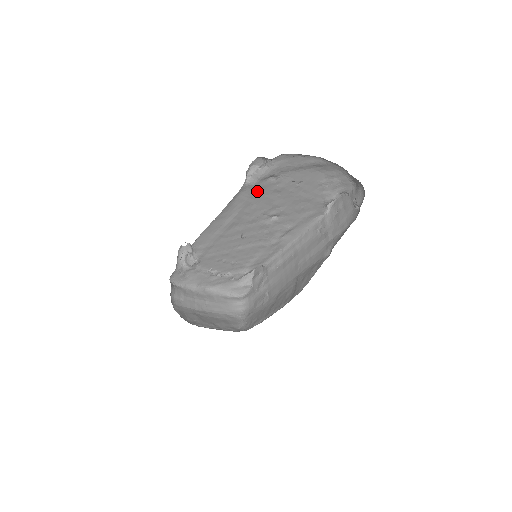
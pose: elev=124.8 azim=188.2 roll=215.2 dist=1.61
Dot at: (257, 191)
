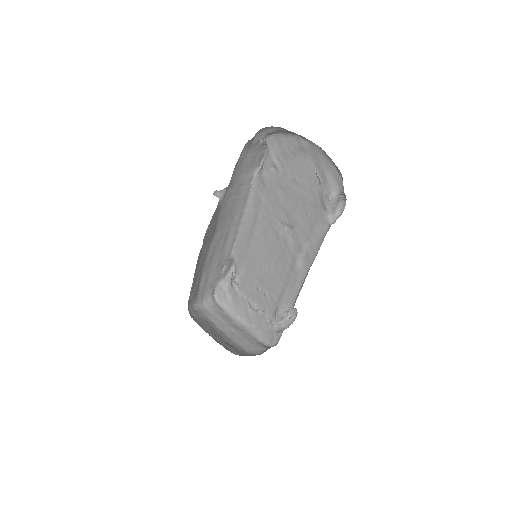
Dot at: (267, 186)
